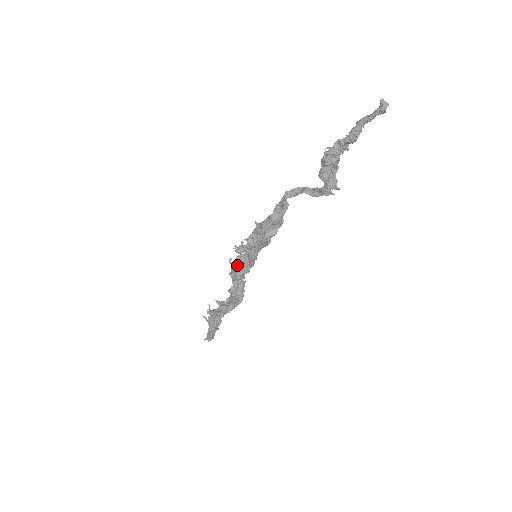
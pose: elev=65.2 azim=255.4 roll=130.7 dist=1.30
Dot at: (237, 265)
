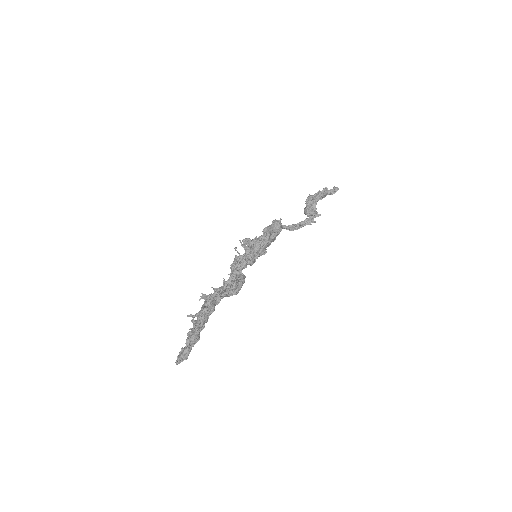
Dot at: occluded
